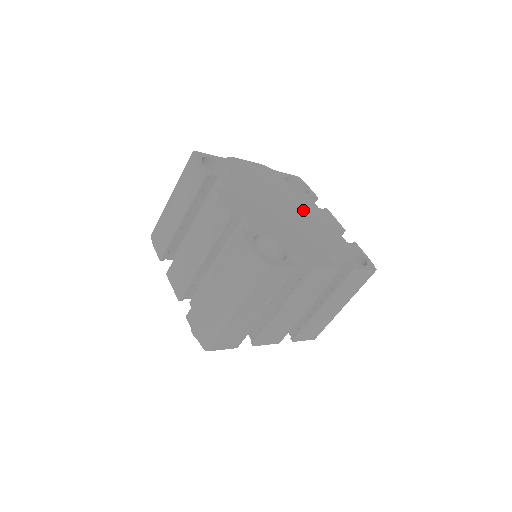
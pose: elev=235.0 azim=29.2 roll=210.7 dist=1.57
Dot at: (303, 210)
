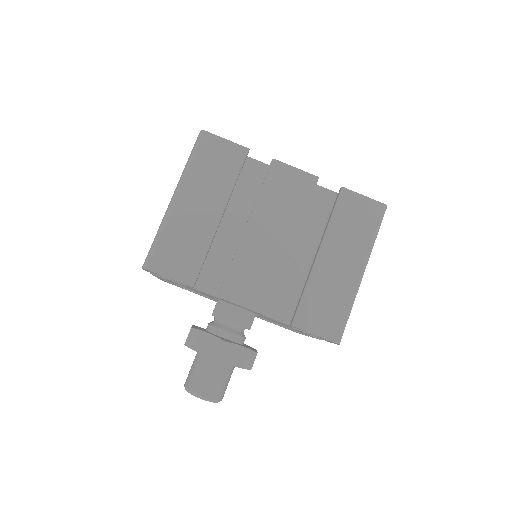
Dot at: occluded
